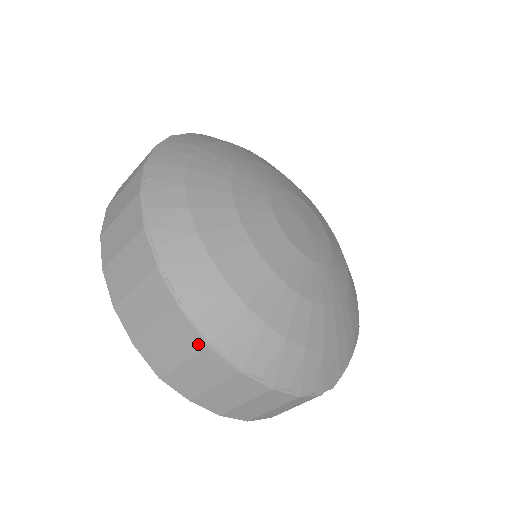
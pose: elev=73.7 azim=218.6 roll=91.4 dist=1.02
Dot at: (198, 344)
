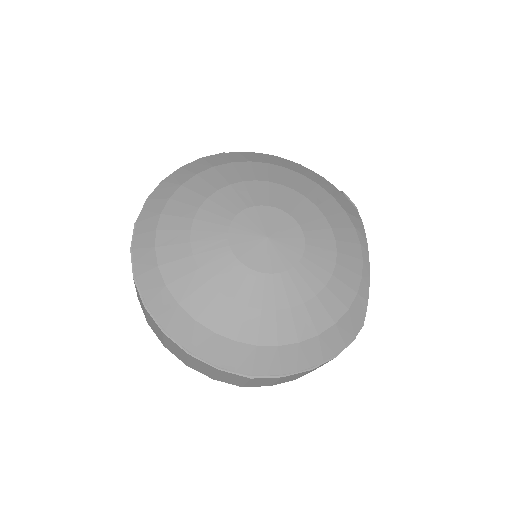
Dot at: (245, 378)
